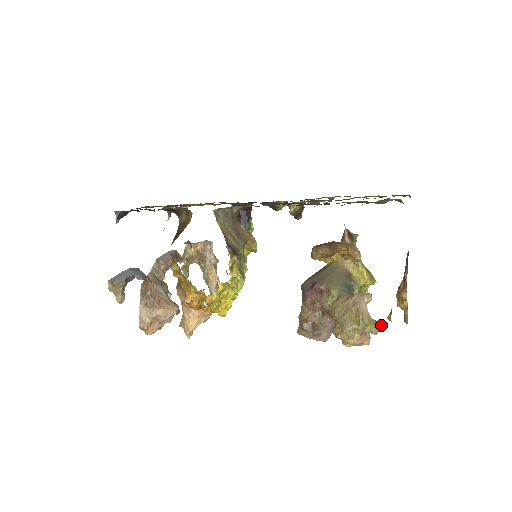
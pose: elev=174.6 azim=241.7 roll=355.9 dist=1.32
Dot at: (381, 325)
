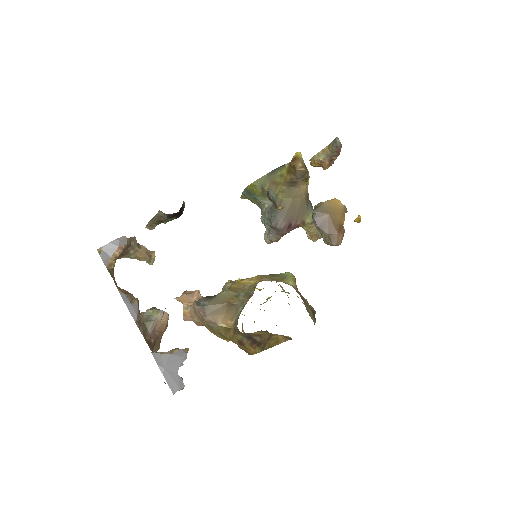
Dot at: occluded
